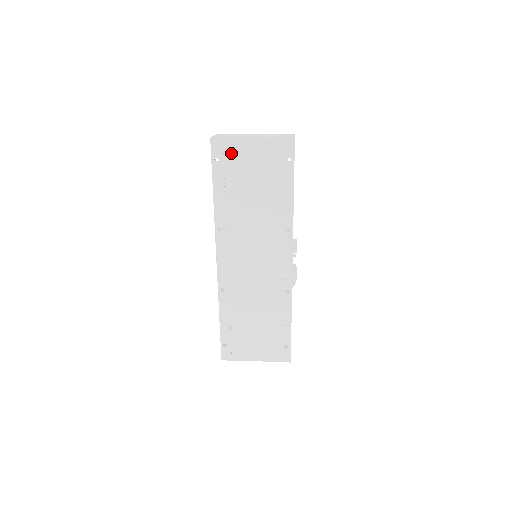
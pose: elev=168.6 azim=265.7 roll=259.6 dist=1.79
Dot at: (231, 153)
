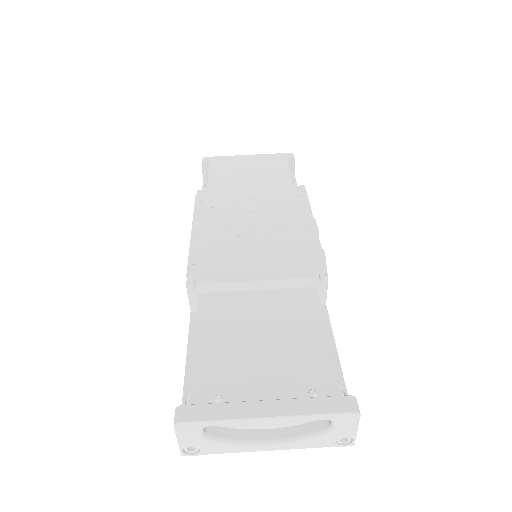
Dot at: occluded
